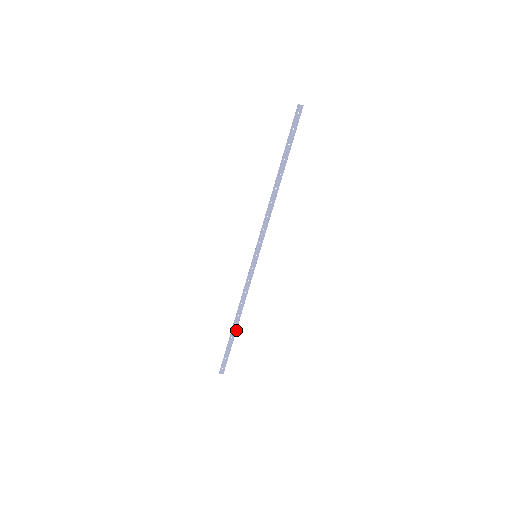
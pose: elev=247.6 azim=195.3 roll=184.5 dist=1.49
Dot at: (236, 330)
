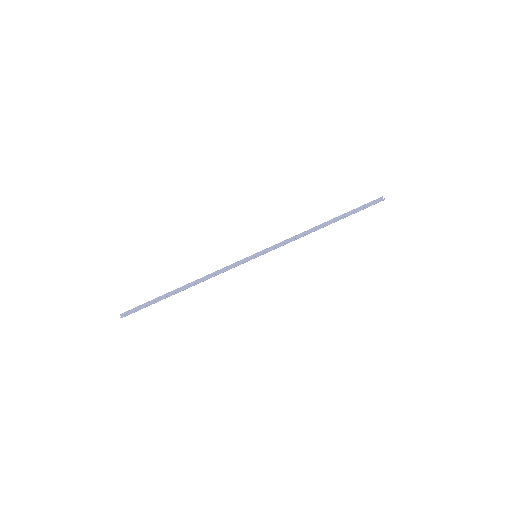
Dot at: (177, 292)
